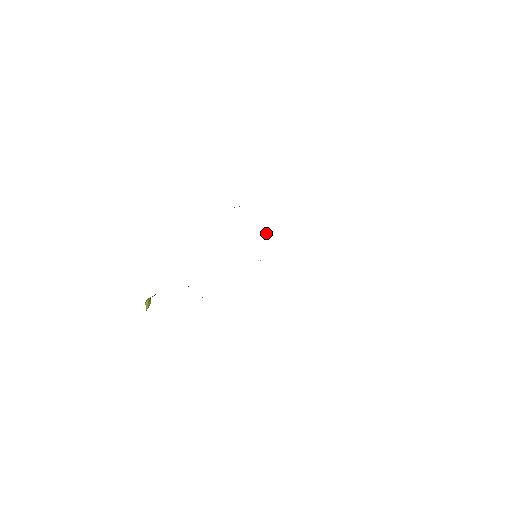
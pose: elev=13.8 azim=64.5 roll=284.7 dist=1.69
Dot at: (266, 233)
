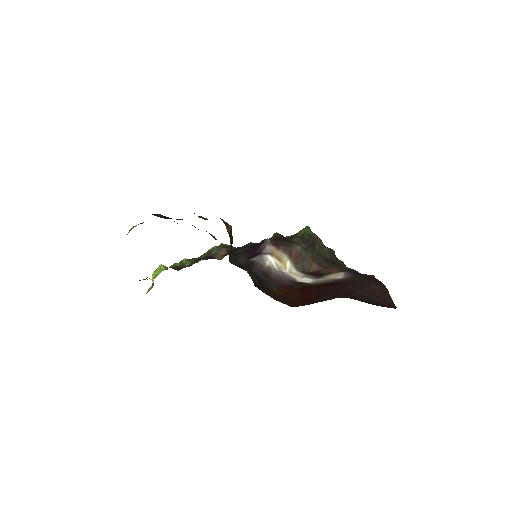
Dot at: (265, 249)
